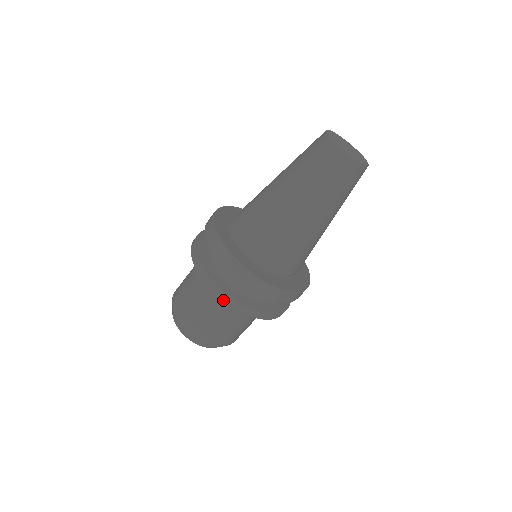
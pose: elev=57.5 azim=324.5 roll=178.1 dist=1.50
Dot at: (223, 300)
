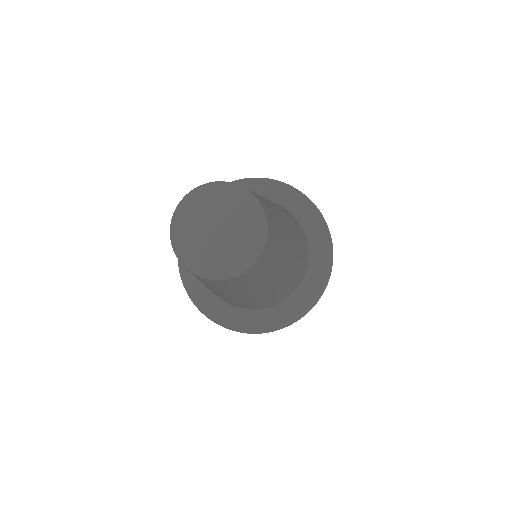
Dot at: occluded
